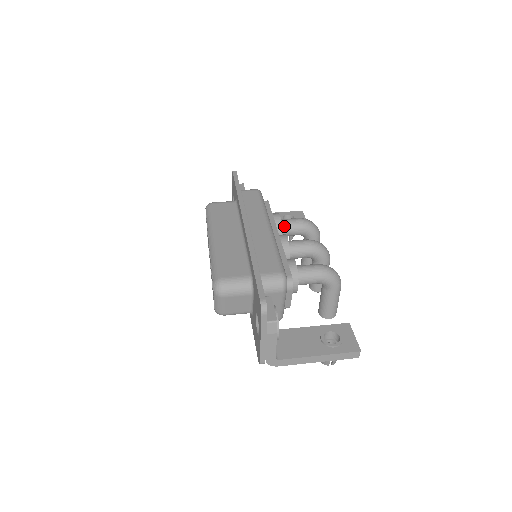
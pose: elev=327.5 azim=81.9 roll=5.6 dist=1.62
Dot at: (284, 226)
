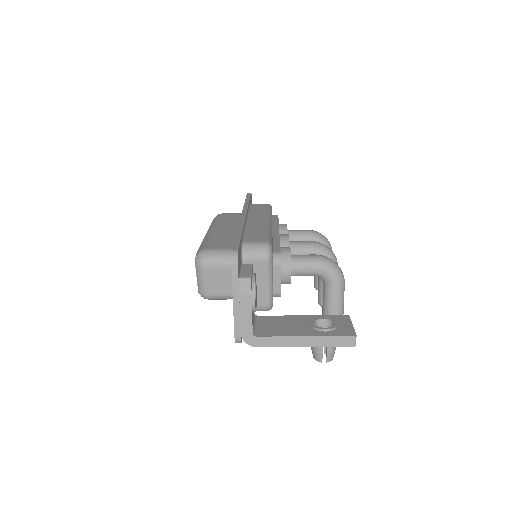
Dot at: (291, 235)
